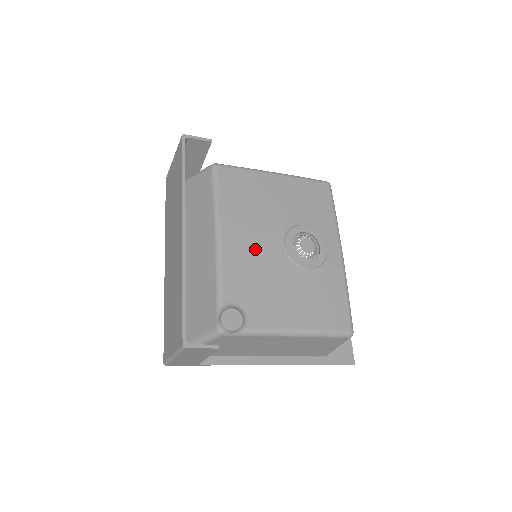
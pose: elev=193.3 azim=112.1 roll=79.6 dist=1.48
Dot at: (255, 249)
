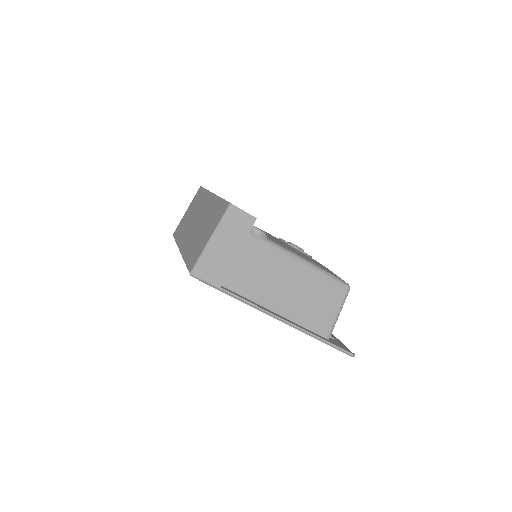
Dot at: occluded
